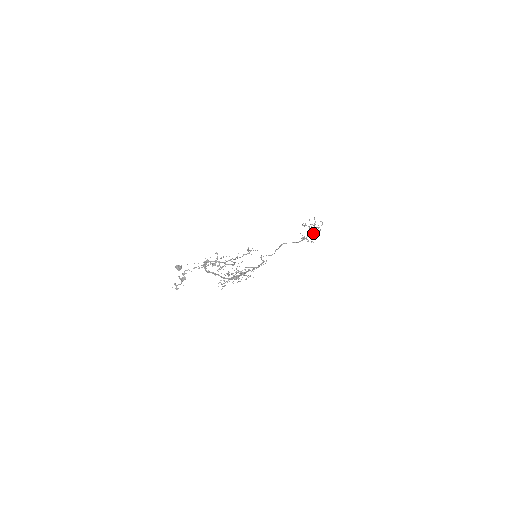
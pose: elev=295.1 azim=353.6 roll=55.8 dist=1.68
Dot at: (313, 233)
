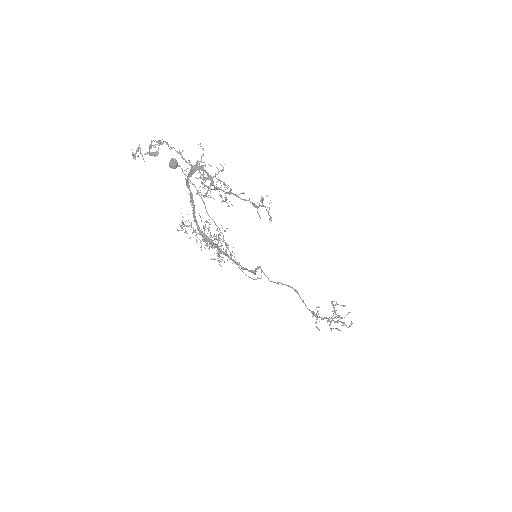
Dot at: (330, 323)
